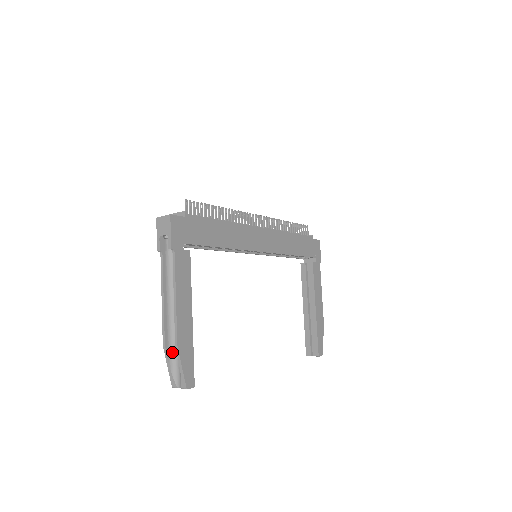
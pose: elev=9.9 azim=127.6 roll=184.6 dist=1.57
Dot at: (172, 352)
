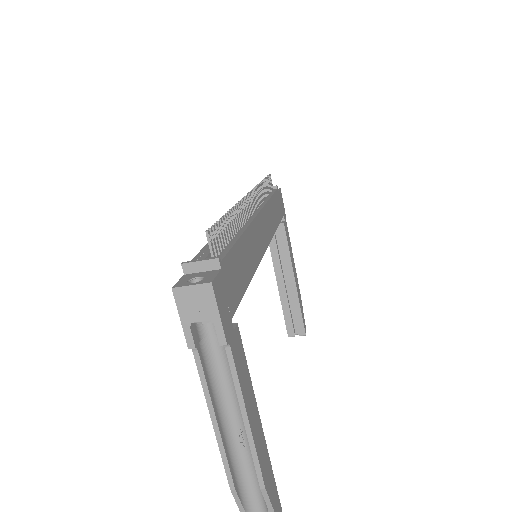
Dot at: (243, 489)
